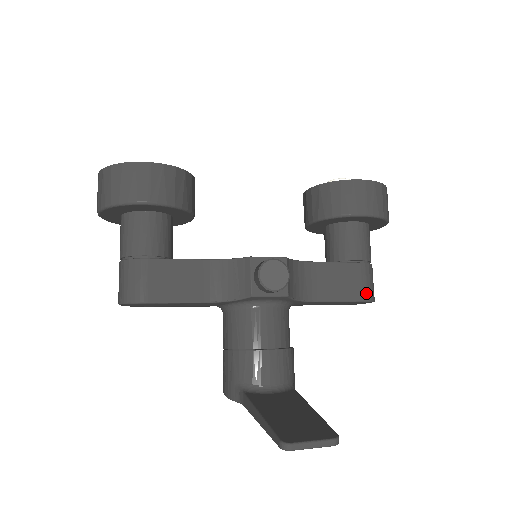
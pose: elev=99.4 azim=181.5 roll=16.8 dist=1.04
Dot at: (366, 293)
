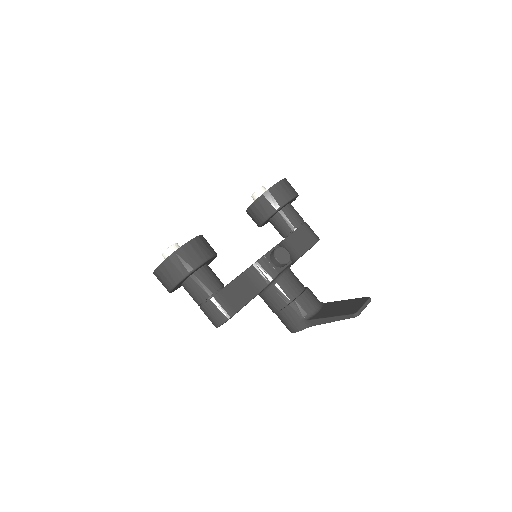
Dot at: (315, 237)
